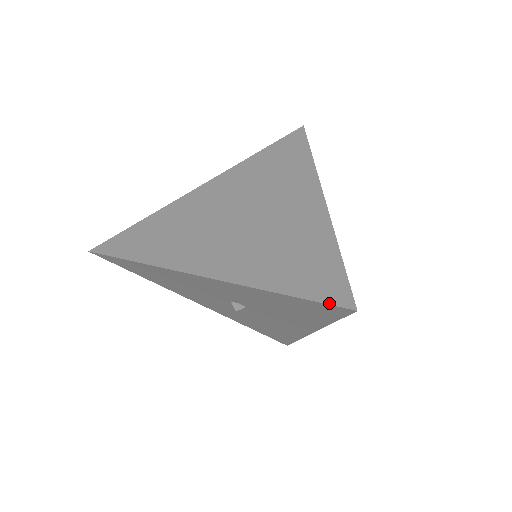
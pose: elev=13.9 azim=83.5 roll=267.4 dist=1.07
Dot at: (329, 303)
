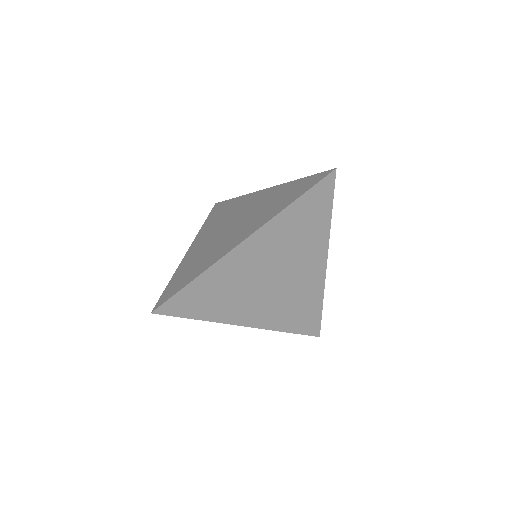
Dot at: (310, 335)
